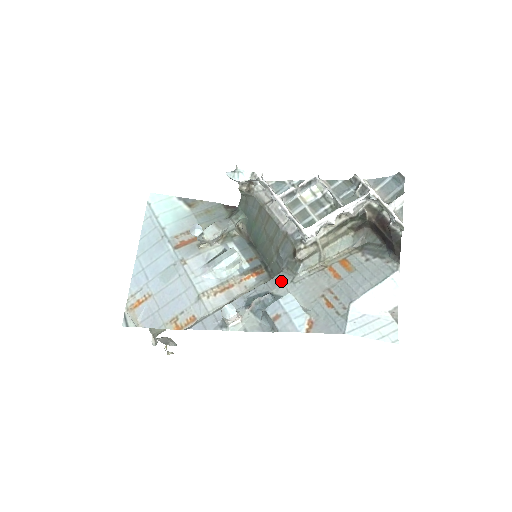
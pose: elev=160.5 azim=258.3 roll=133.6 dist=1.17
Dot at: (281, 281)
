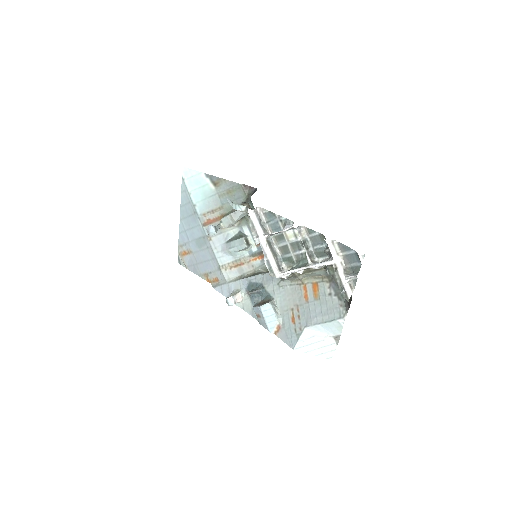
Dot at: (272, 280)
